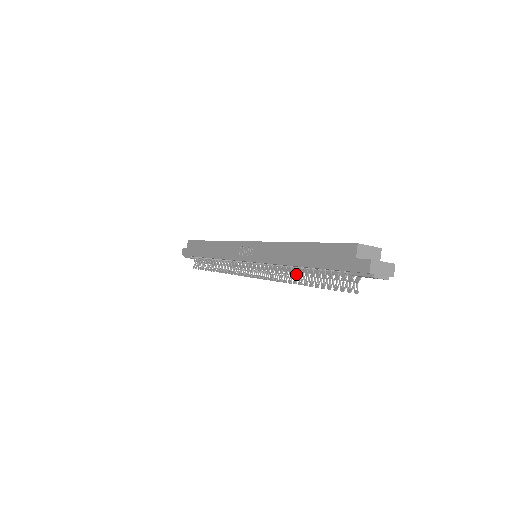
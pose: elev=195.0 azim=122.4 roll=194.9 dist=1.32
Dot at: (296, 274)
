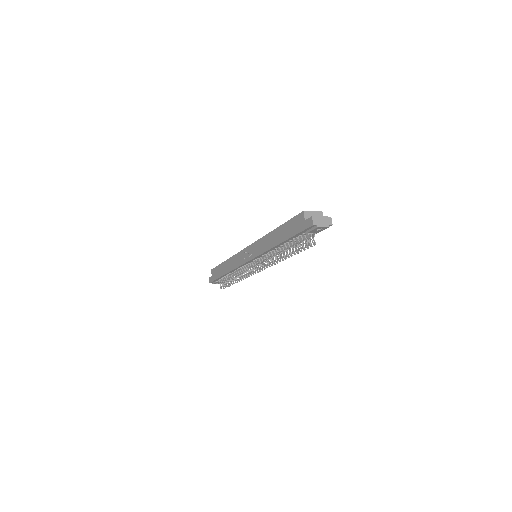
Dot at: (280, 252)
